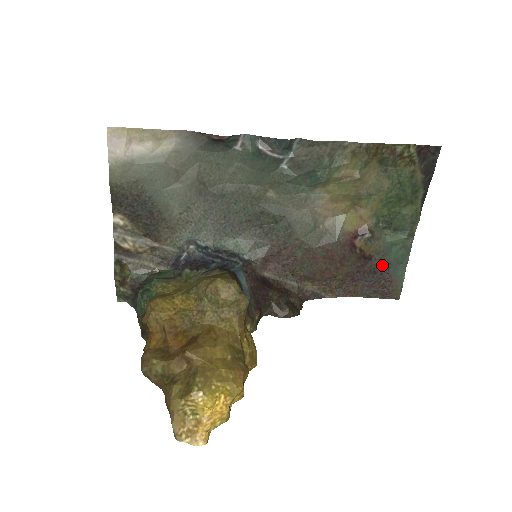
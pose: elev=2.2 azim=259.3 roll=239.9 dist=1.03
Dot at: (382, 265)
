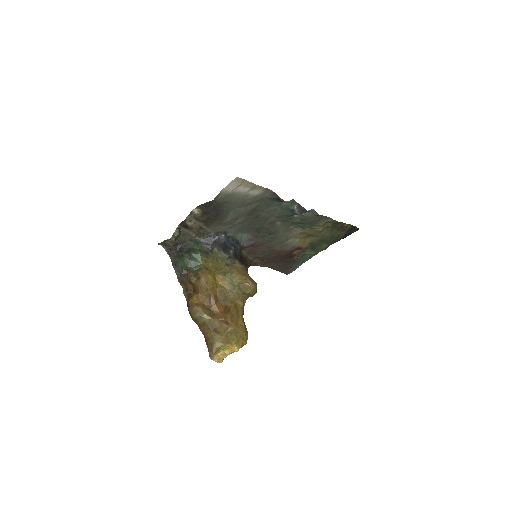
Dot at: (294, 261)
